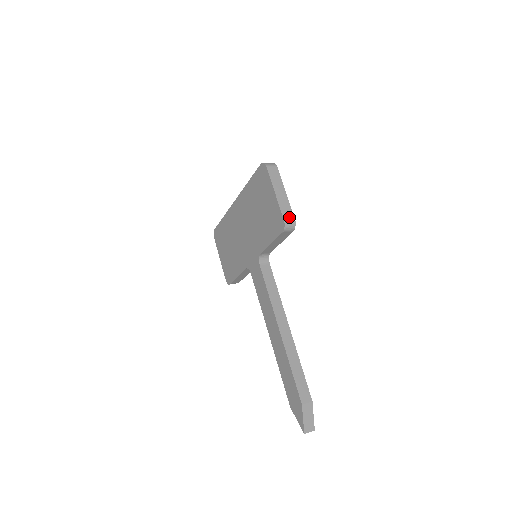
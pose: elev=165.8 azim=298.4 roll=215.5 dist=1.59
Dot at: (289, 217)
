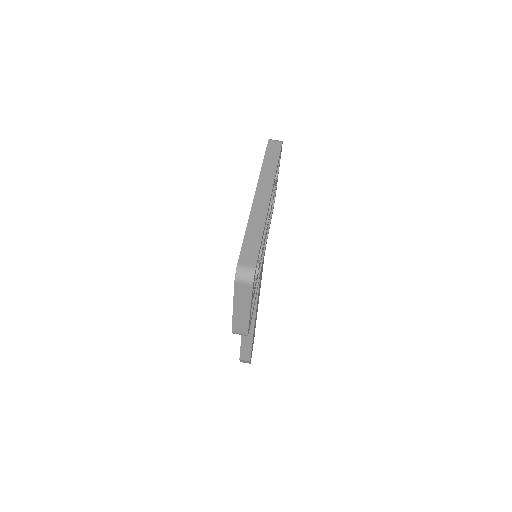
Dot at: (240, 331)
